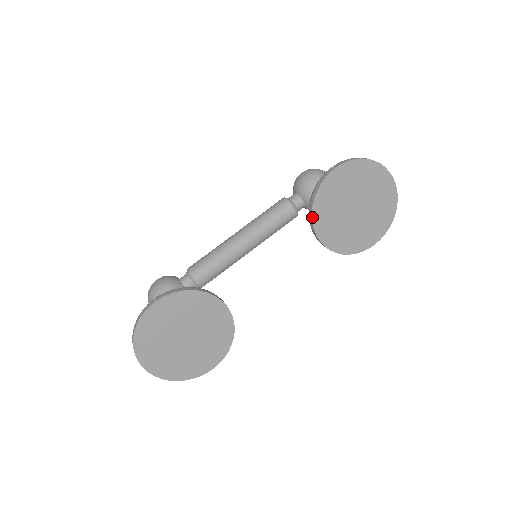
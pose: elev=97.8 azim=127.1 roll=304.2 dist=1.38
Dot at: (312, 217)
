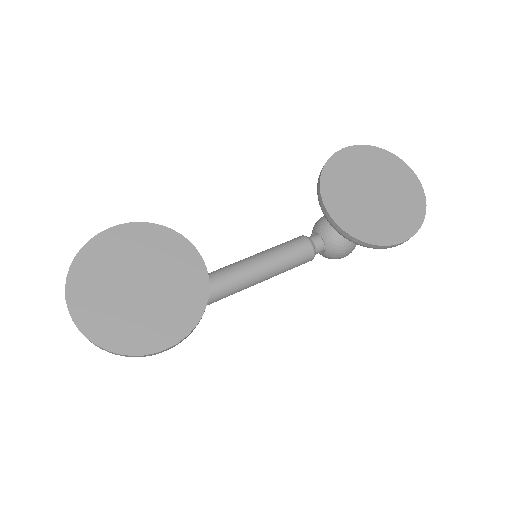
Dot at: (320, 188)
